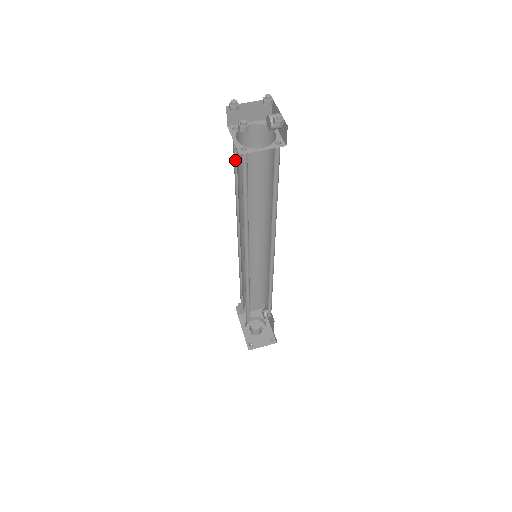
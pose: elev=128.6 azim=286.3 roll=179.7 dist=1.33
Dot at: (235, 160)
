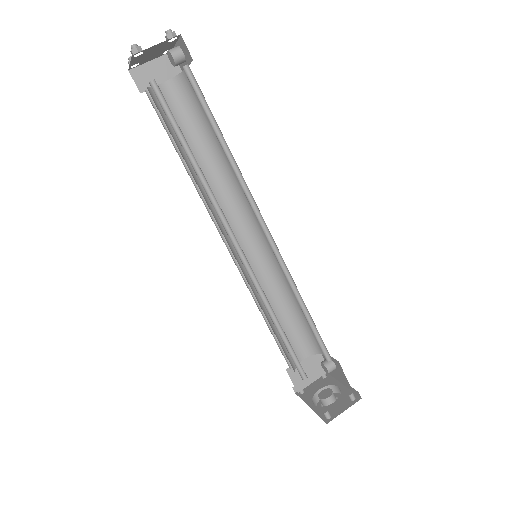
Dot at: (168, 132)
